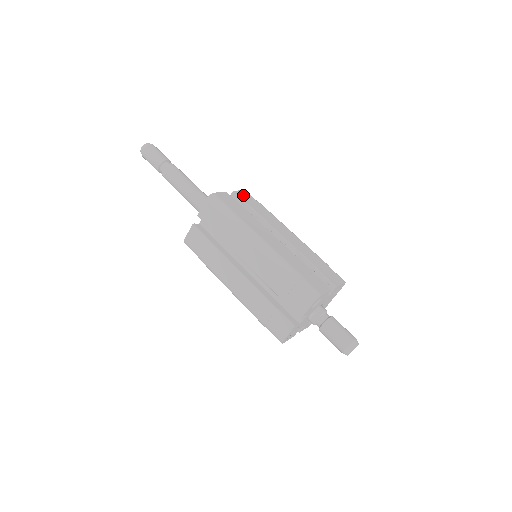
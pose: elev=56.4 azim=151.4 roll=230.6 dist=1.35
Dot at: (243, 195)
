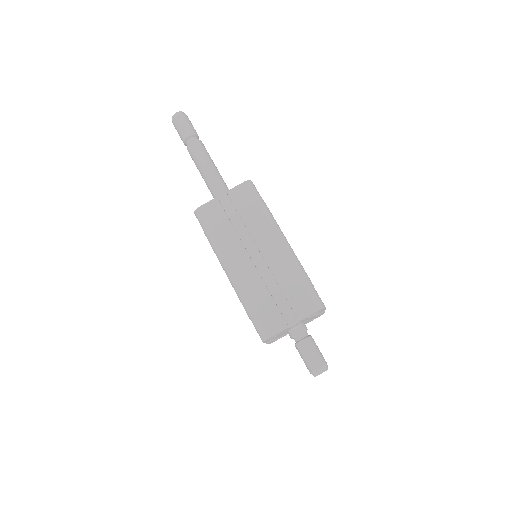
Dot at: occluded
